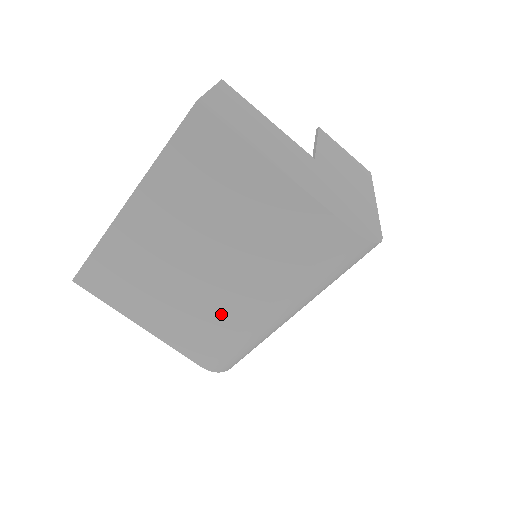
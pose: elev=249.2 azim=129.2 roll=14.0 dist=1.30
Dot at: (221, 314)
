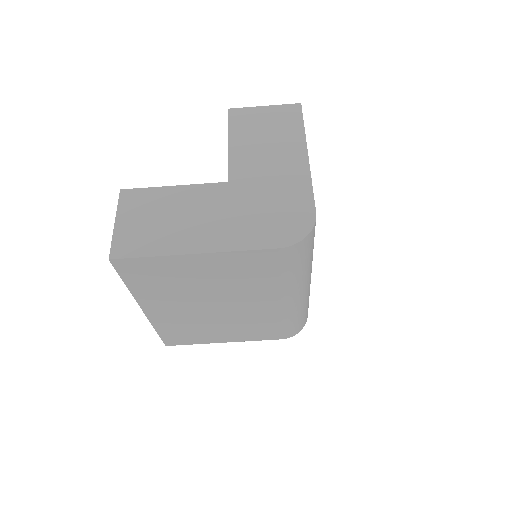
Dot at: (259, 318)
